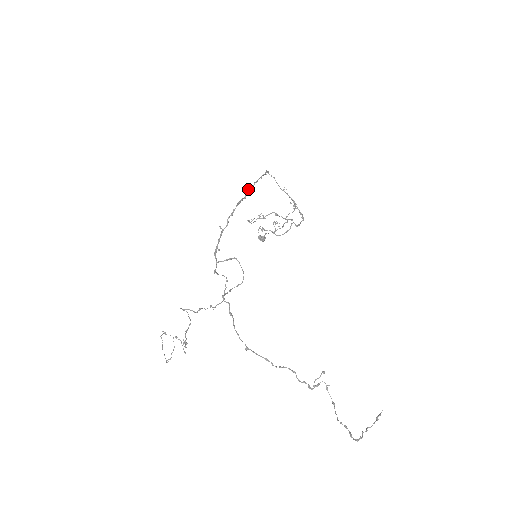
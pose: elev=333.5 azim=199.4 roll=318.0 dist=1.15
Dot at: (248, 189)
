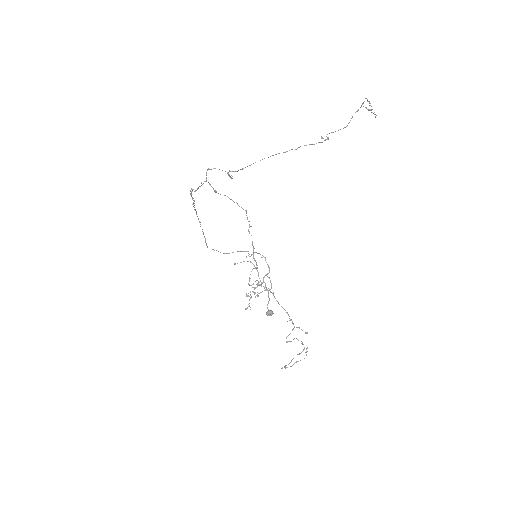
Dot at: (192, 204)
